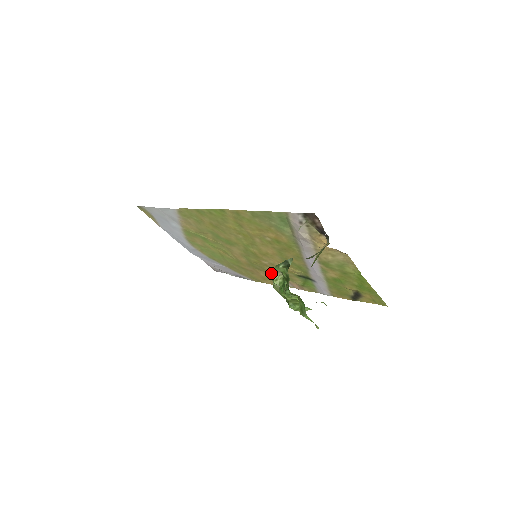
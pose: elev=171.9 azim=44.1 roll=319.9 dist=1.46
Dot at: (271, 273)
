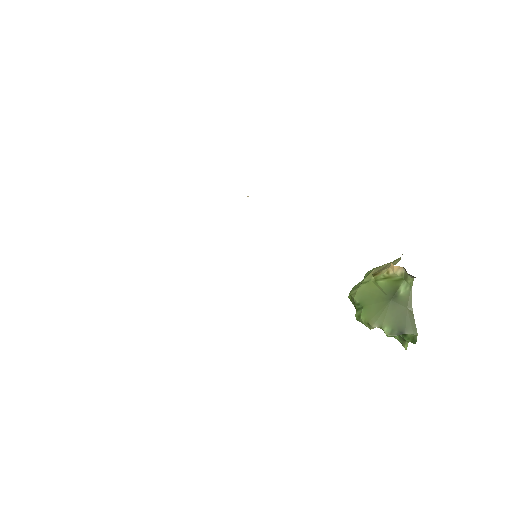
Dot at: occluded
